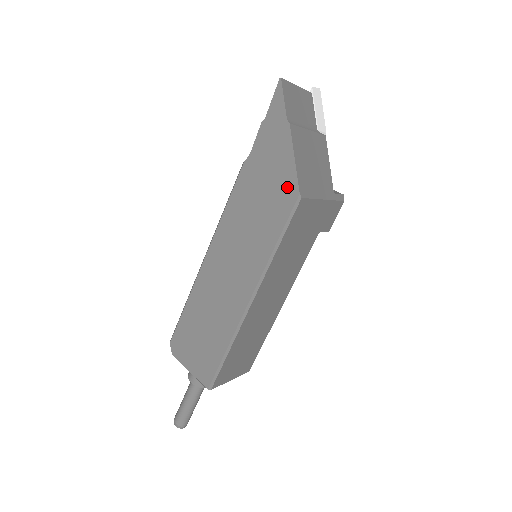
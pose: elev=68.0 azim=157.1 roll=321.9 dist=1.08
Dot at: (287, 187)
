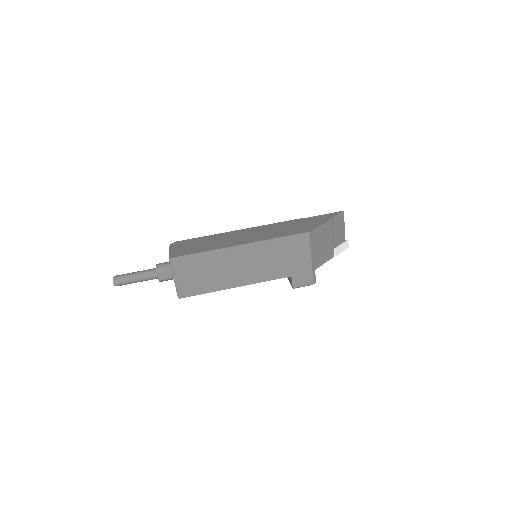
Dot at: (308, 229)
